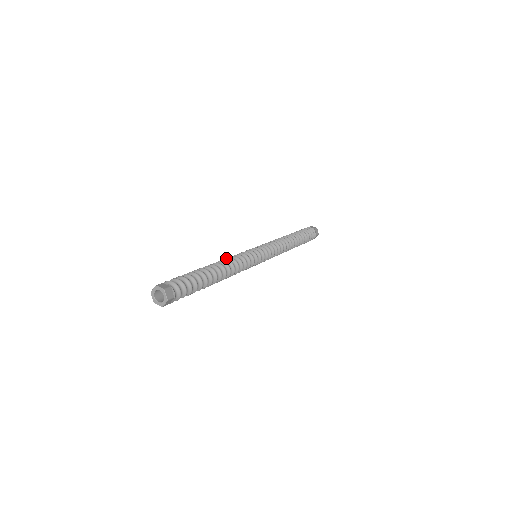
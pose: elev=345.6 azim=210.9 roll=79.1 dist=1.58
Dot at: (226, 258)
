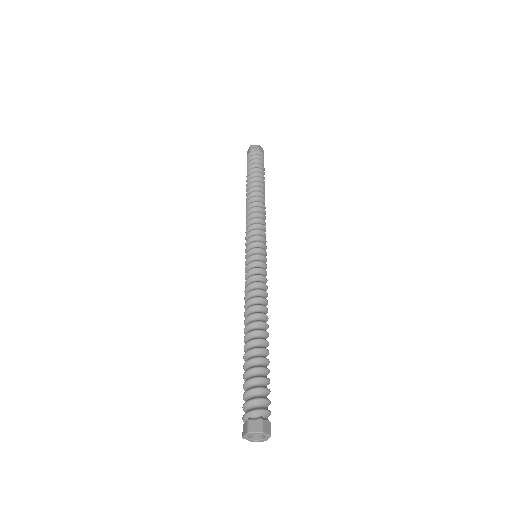
Dot at: (260, 298)
